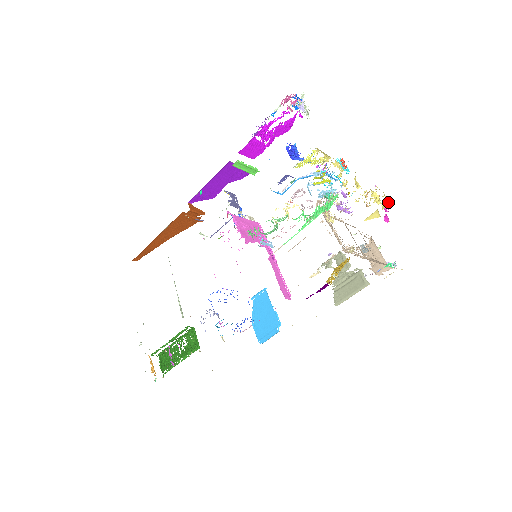
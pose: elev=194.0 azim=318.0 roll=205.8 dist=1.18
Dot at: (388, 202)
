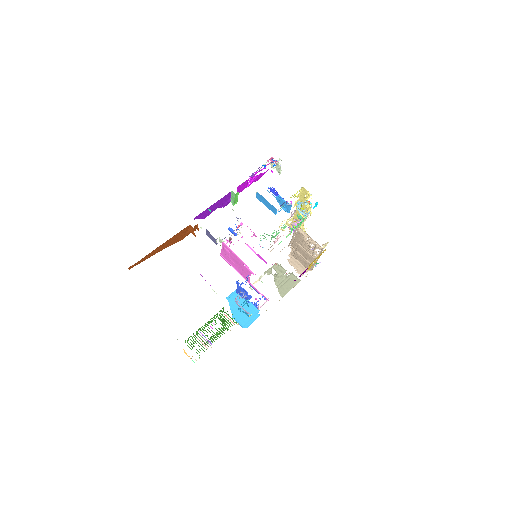
Dot at: occluded
